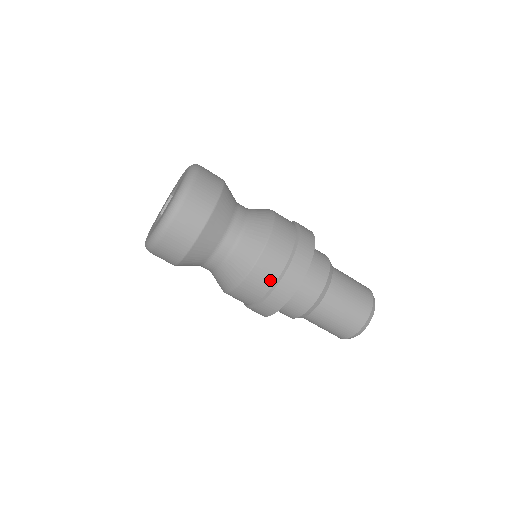
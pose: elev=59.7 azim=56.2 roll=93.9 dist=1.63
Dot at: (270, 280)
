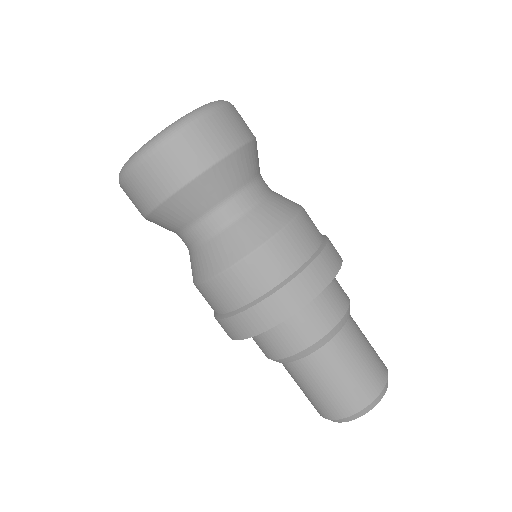
Dot at: (301, 255)
